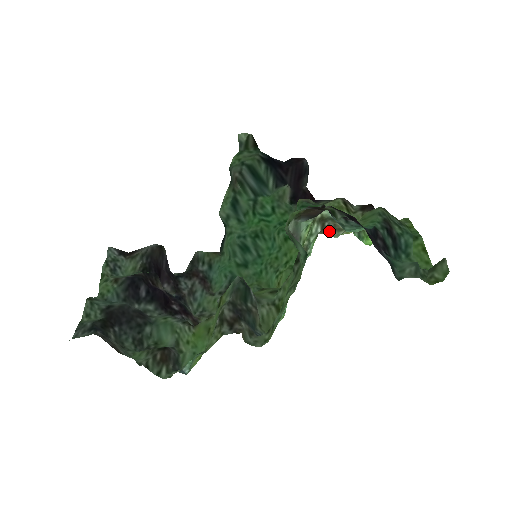
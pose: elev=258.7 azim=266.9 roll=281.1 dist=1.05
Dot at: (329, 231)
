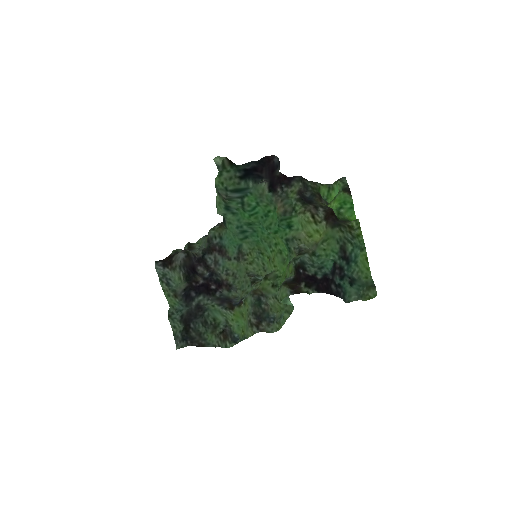
Dot at: (304, 250)
